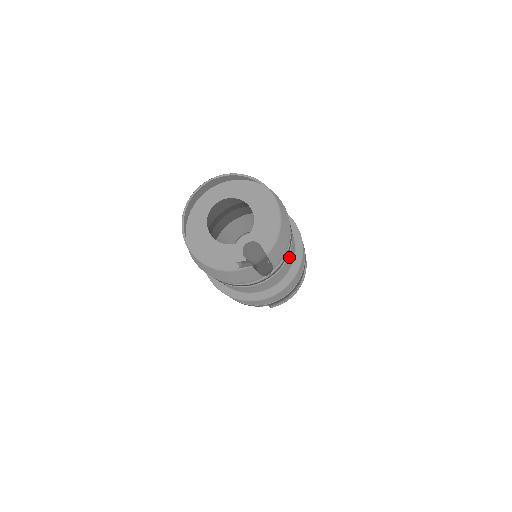
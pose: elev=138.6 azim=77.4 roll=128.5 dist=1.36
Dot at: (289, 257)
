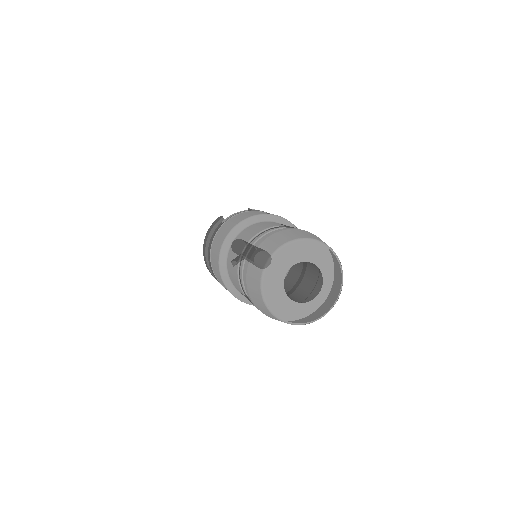
Dot at: occluded
